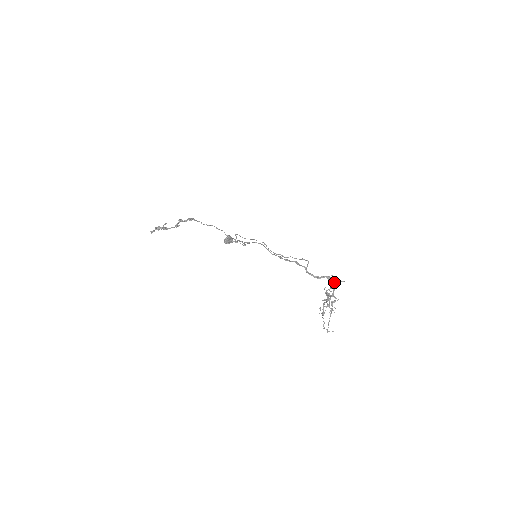
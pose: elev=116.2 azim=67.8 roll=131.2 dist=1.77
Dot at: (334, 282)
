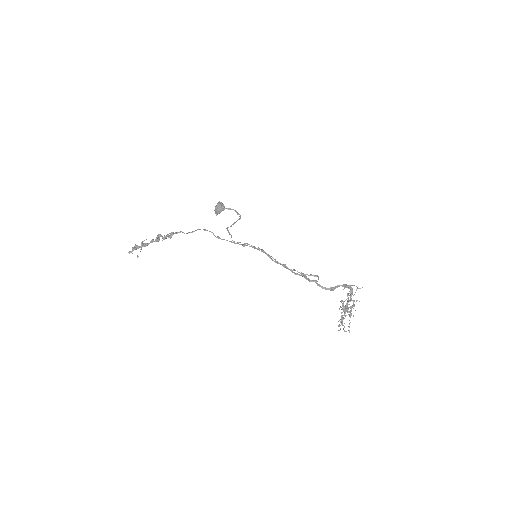
Dot at: (350, 287)
